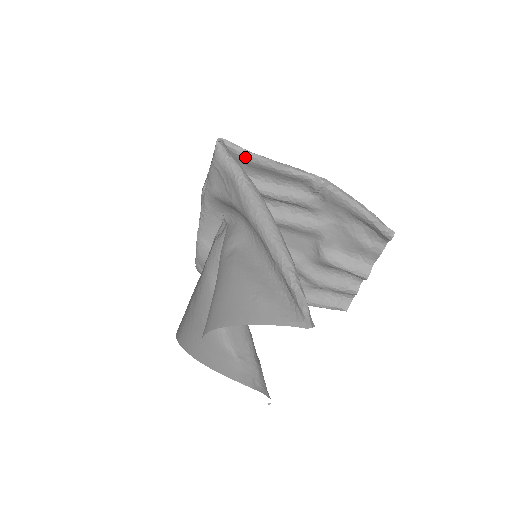
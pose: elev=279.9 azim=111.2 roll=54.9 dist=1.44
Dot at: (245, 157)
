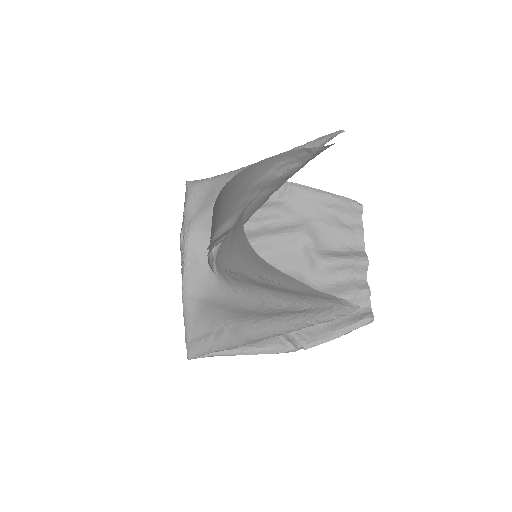
Dot at: occluded
